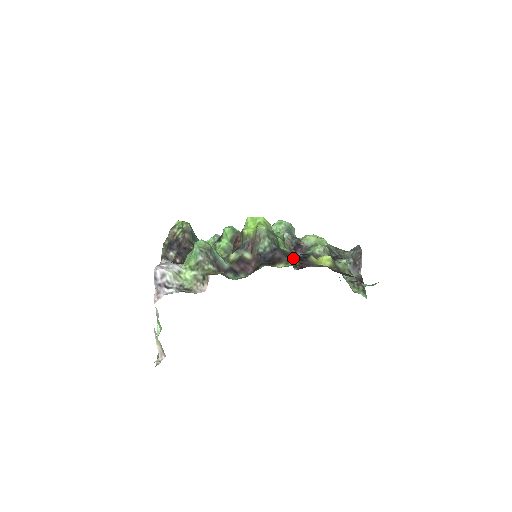
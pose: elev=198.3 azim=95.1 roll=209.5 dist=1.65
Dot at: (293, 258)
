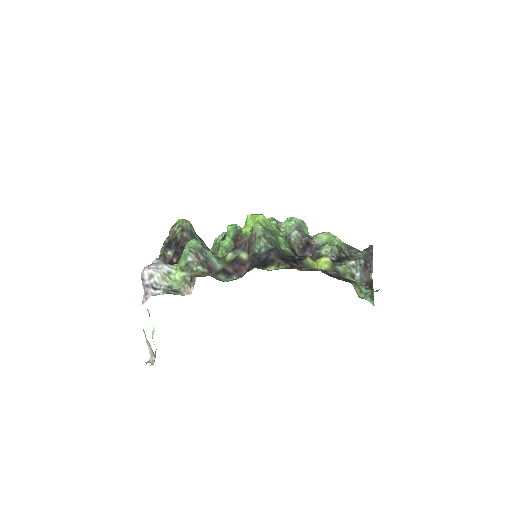
Dot at: (286, 260)
